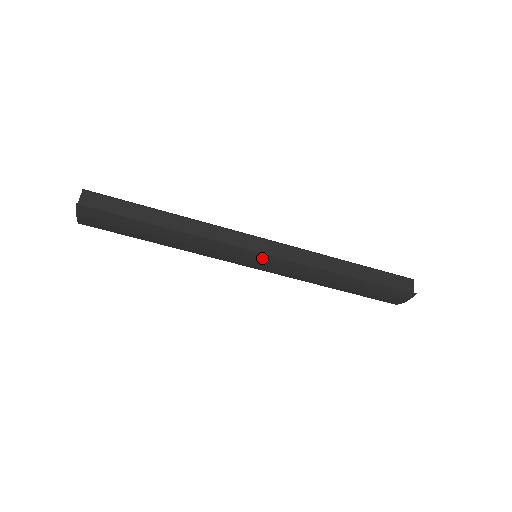
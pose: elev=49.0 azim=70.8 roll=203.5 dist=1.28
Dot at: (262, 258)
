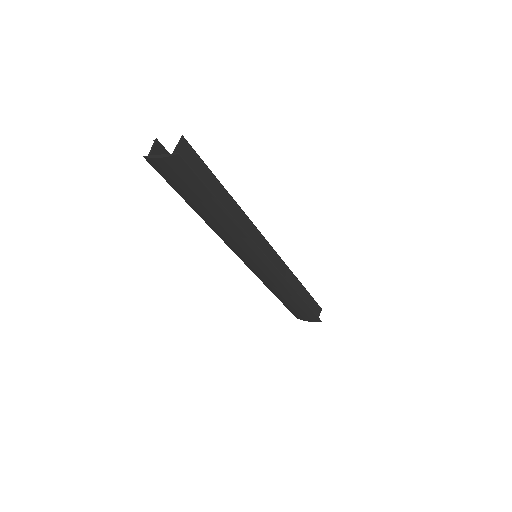
Dot at: (265, 263)
